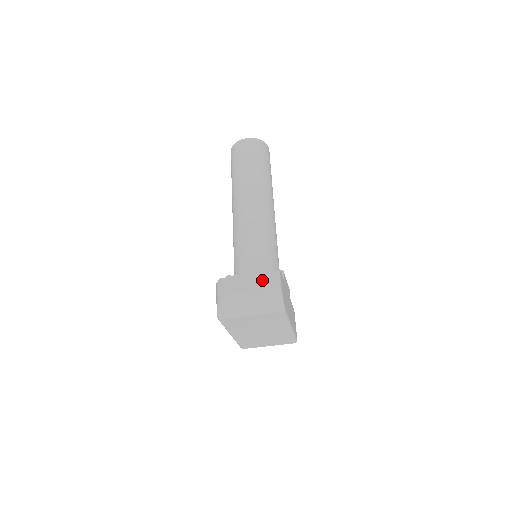
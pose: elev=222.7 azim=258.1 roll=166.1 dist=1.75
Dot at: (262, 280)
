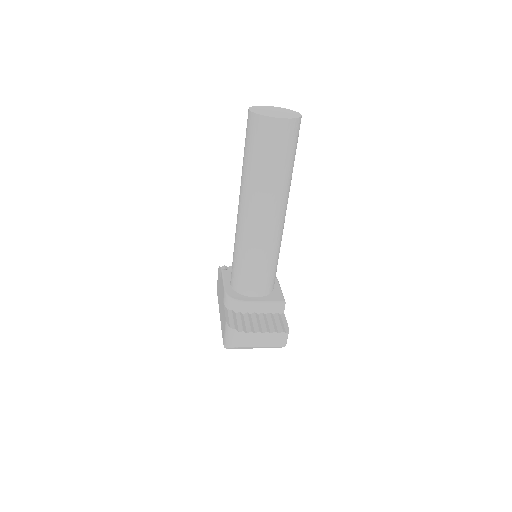
Dot at: (273, 340)
